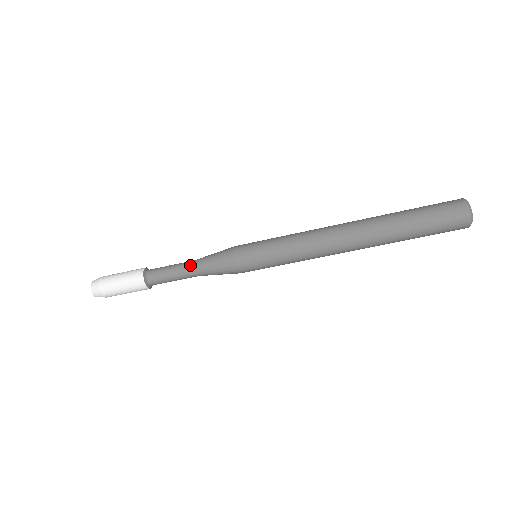
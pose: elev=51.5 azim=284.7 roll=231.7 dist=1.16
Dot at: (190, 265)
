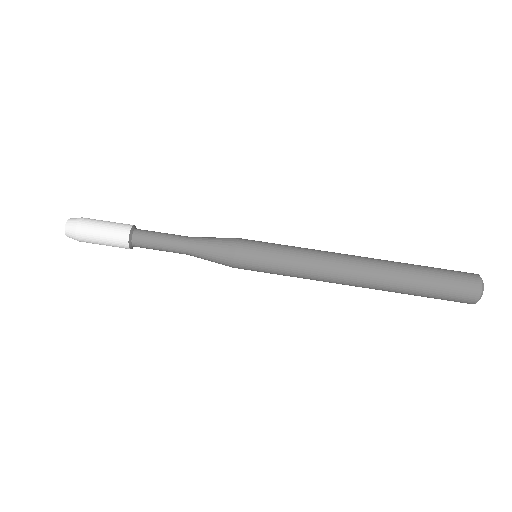
Dot at: (185, 237)
